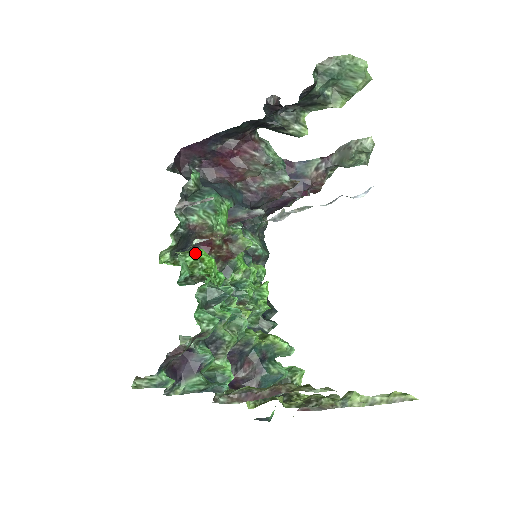
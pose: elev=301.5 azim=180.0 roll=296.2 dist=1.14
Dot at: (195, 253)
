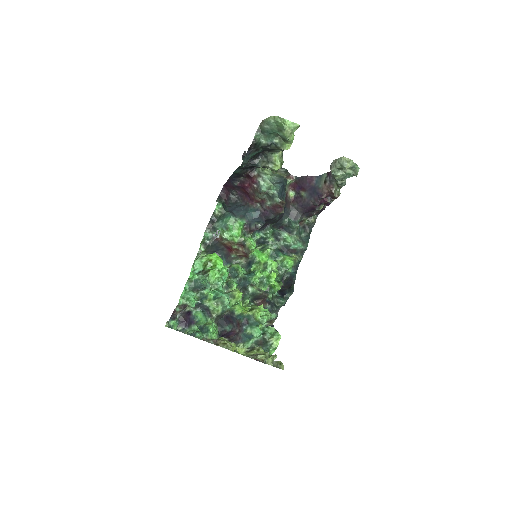
Dot at: (209, 256)
